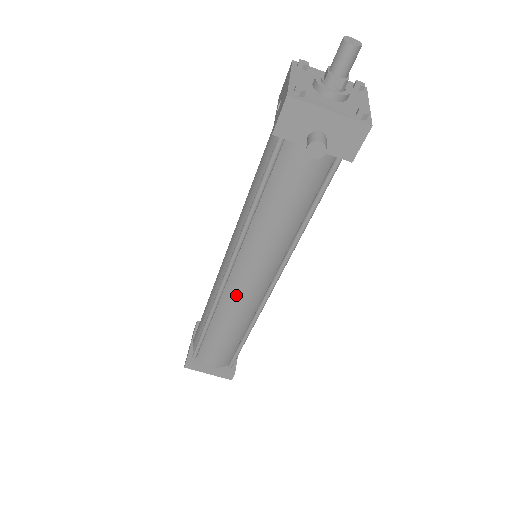
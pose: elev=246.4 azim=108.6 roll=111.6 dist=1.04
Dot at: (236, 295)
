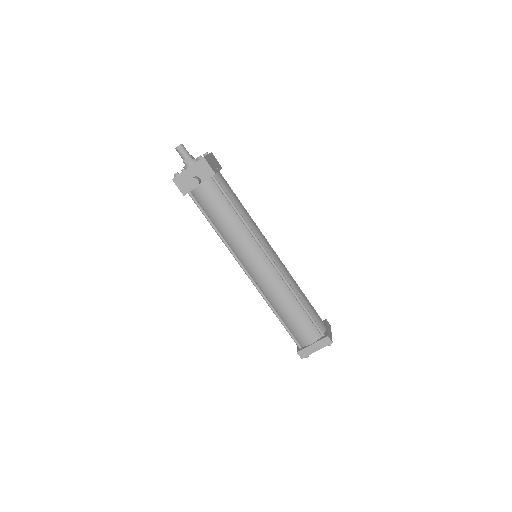
Dot at: (262, 280)
